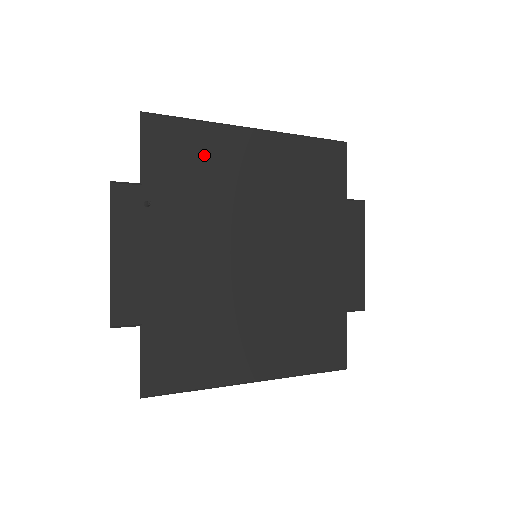
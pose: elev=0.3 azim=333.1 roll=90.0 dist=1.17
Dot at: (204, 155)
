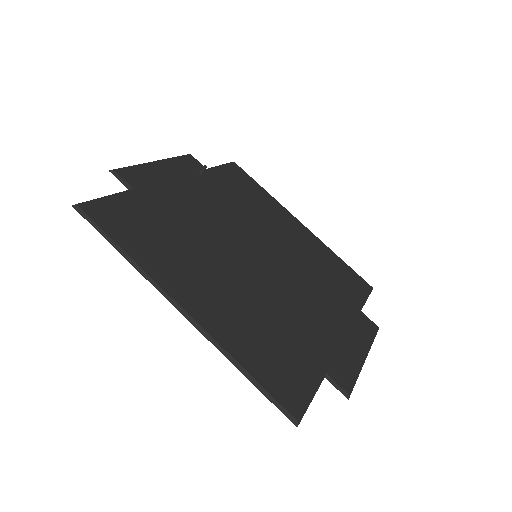
Dot at: (257, 197)
